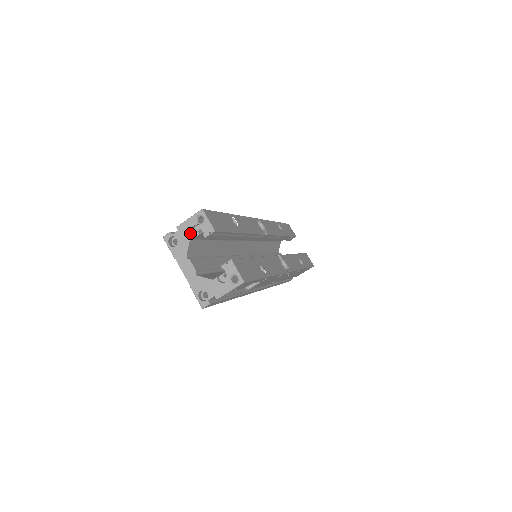
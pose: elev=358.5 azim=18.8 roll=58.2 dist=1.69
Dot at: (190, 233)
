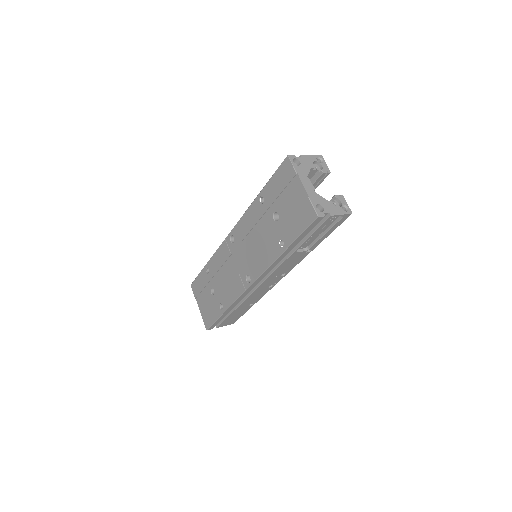
Dot at: (312, 164)
